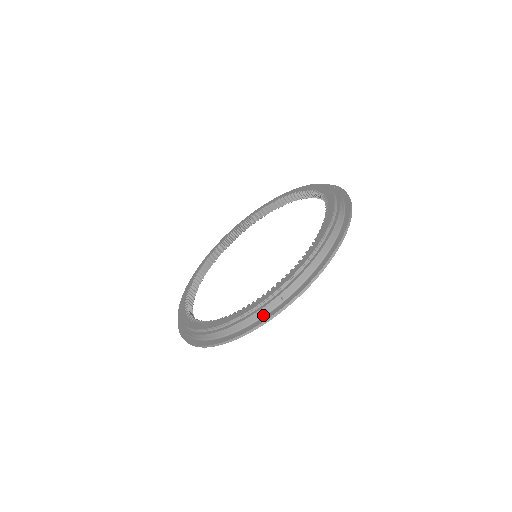
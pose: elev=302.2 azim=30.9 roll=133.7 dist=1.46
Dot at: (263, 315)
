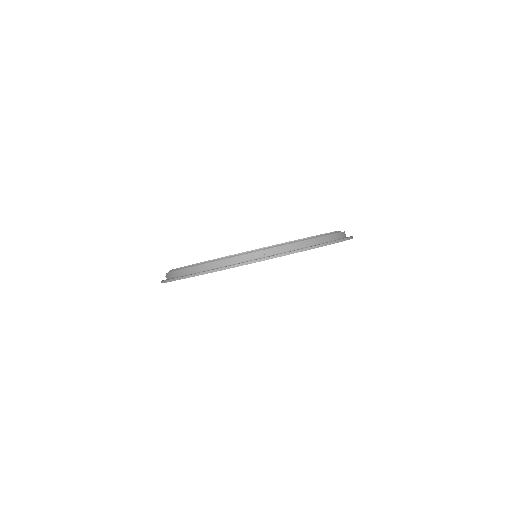
Dot at: (242, 261)
